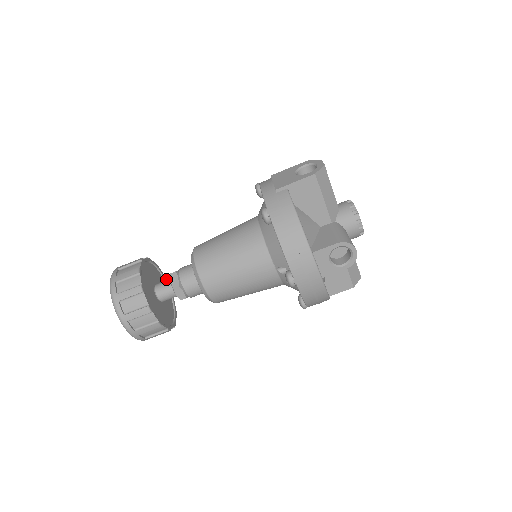
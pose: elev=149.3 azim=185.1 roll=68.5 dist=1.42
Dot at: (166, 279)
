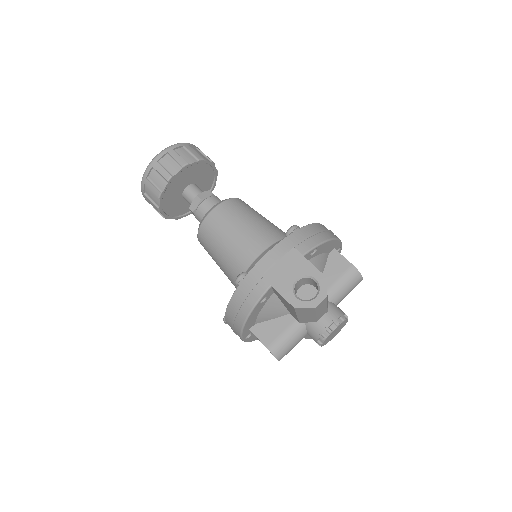
Dot at: (217, 172)
